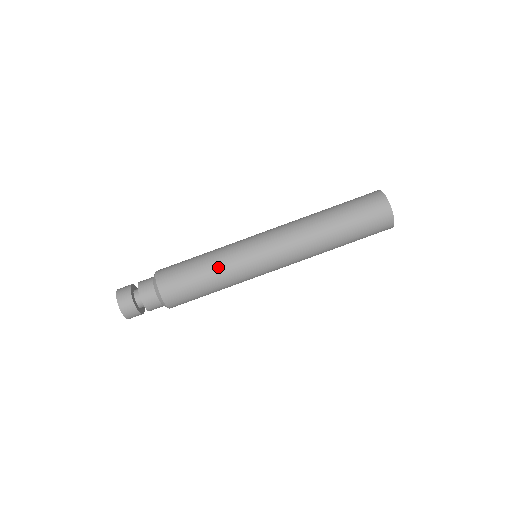
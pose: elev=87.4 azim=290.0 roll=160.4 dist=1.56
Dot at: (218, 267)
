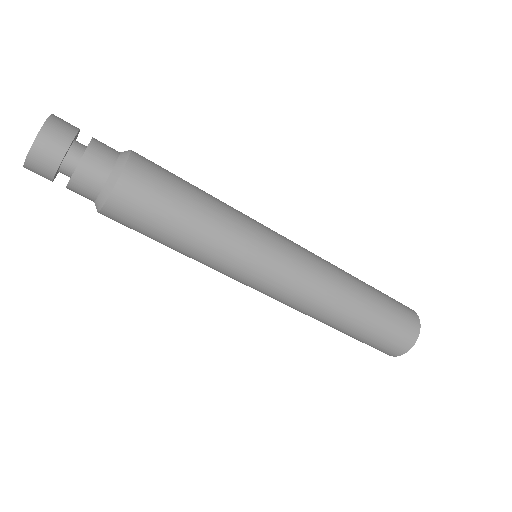
Dot at: (217, 232)
